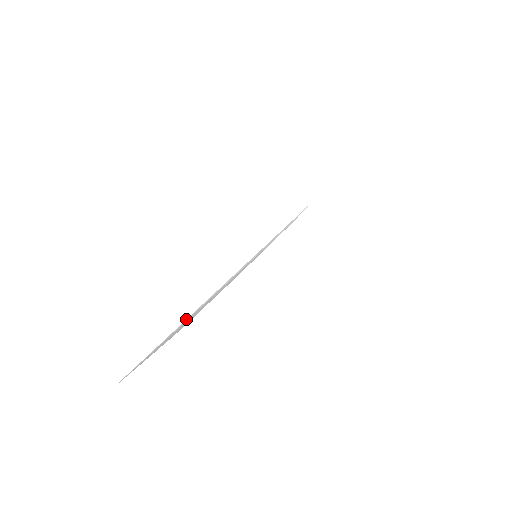
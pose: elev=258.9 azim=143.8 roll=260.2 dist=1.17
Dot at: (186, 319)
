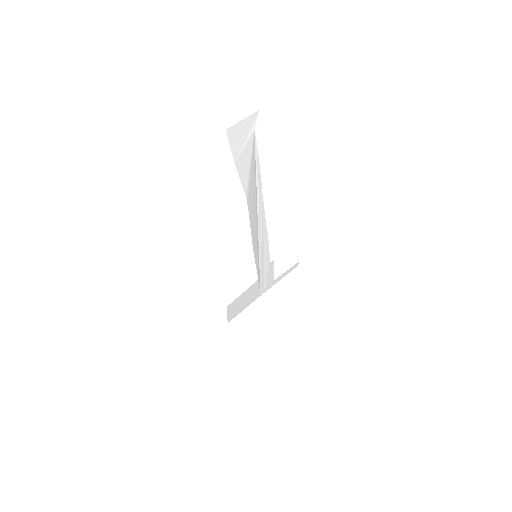
Dot at: (256, 195)
